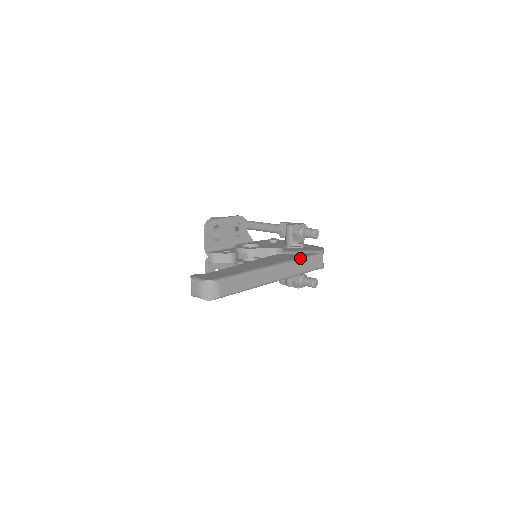
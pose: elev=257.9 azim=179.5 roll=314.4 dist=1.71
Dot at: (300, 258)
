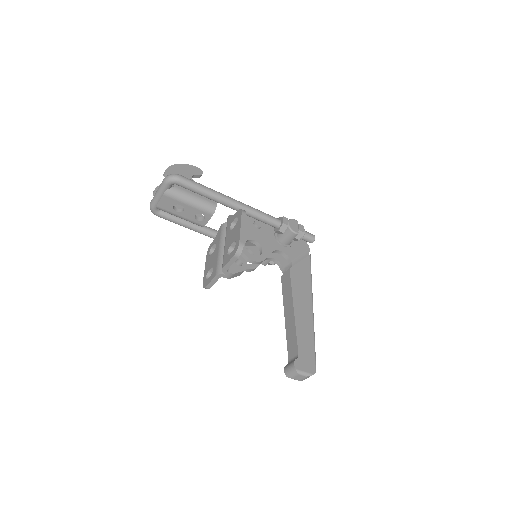
Dot at: (311, 277)
